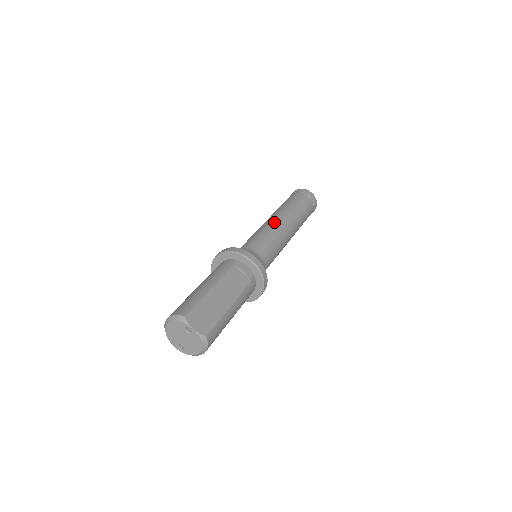
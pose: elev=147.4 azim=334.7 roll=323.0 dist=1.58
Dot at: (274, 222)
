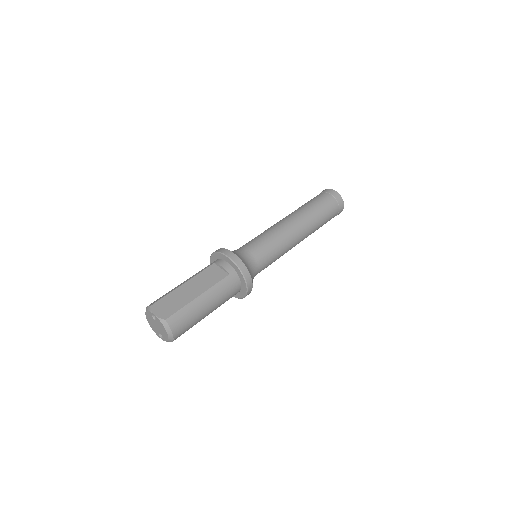
Dot at: (277, 223)
